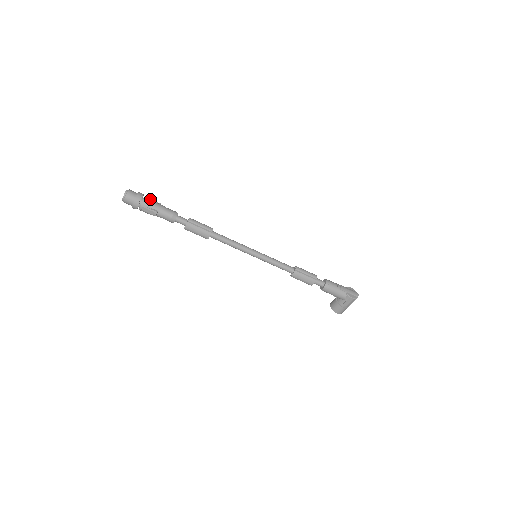
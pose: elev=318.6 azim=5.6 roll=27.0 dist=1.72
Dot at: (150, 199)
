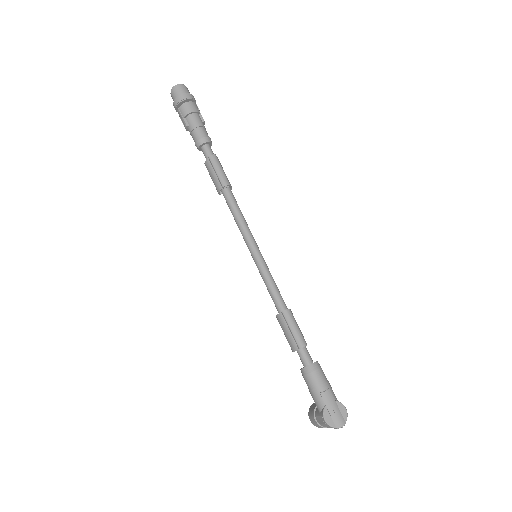
Dot at: (192, 107)
